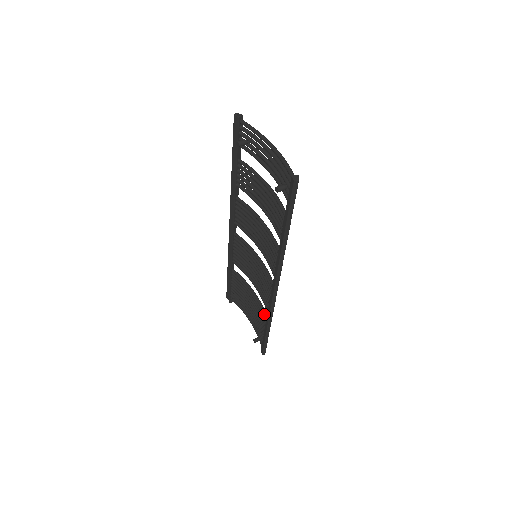
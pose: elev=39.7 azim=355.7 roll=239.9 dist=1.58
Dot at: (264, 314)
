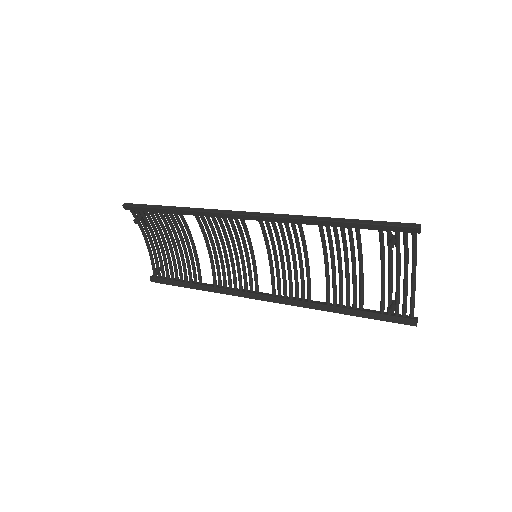
Dot at: (200, 274)
